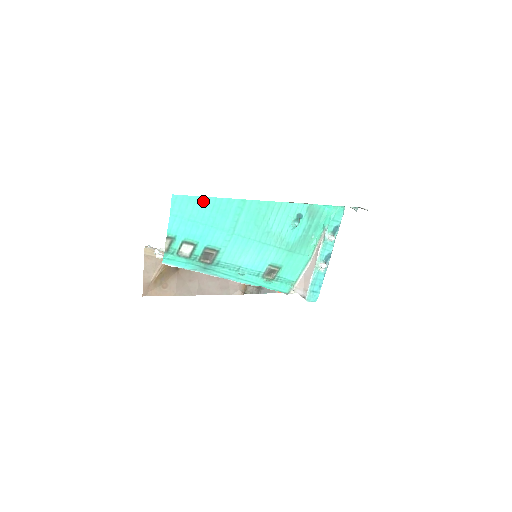
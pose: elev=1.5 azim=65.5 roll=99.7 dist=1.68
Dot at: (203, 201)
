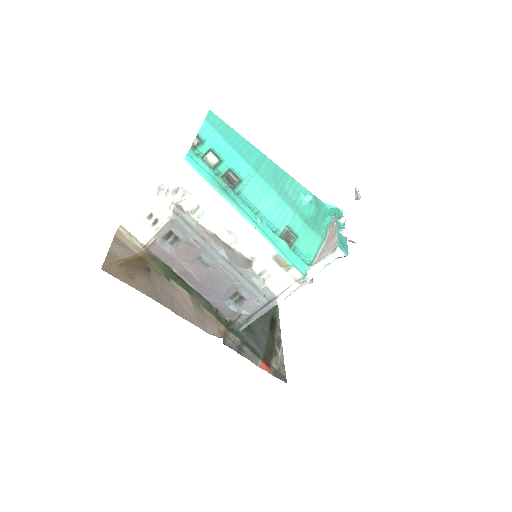
Dot at: (233, 132)
